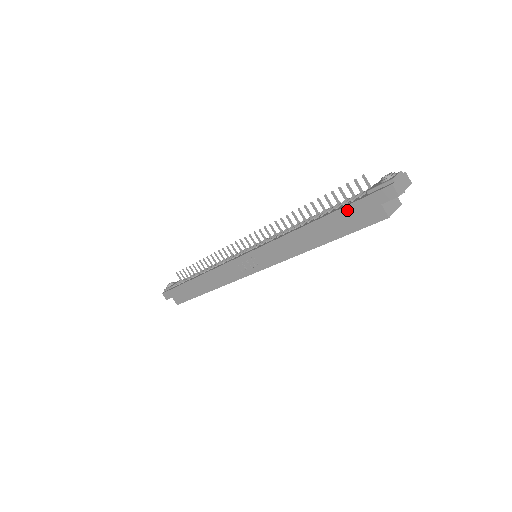
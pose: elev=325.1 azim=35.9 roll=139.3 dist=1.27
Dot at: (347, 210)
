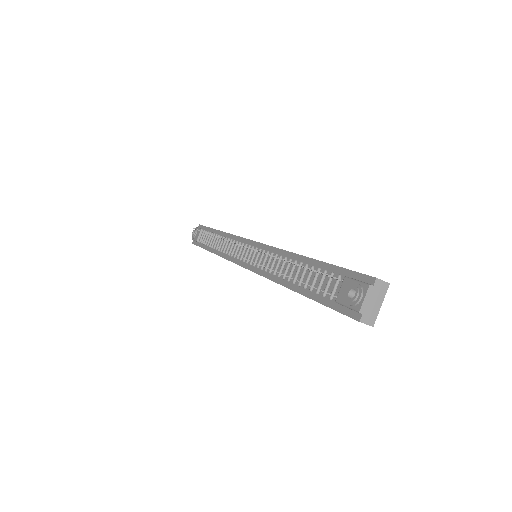
Dot at: (322, 304)
